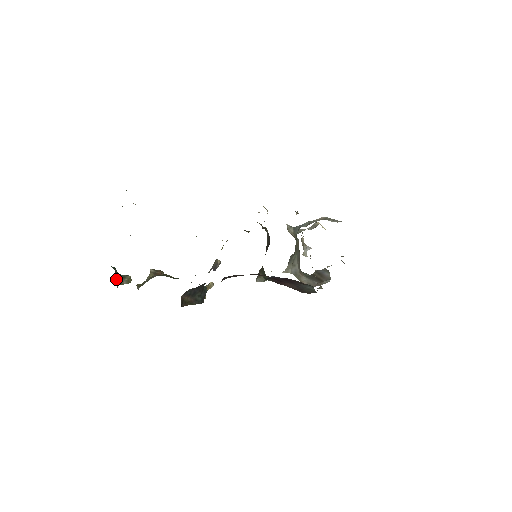
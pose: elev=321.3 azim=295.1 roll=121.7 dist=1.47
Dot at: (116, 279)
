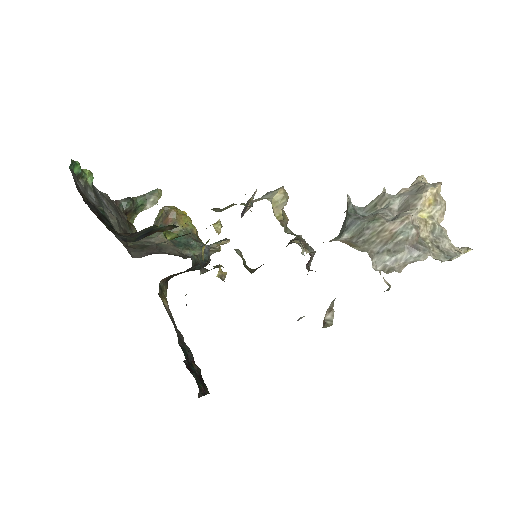
Dot at: (131, 213)
